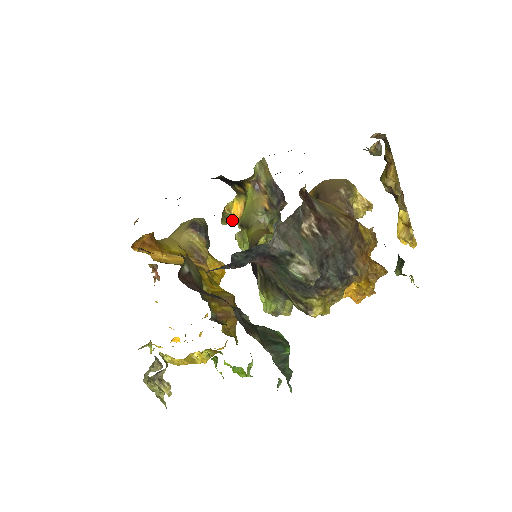
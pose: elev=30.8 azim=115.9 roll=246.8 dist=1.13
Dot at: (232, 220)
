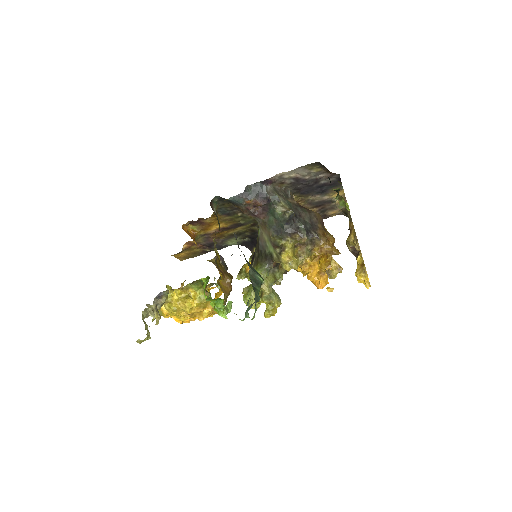
Dot at: (245, 274)
